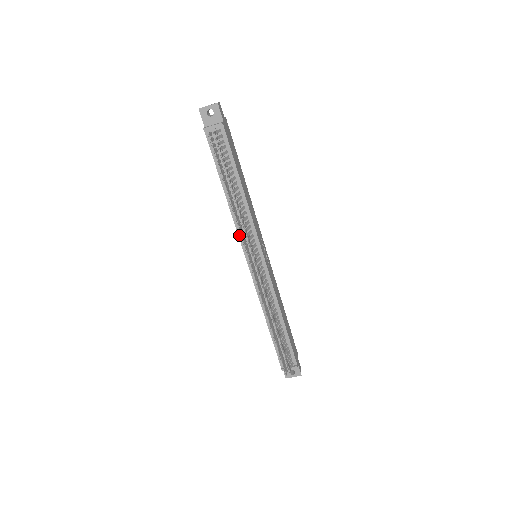
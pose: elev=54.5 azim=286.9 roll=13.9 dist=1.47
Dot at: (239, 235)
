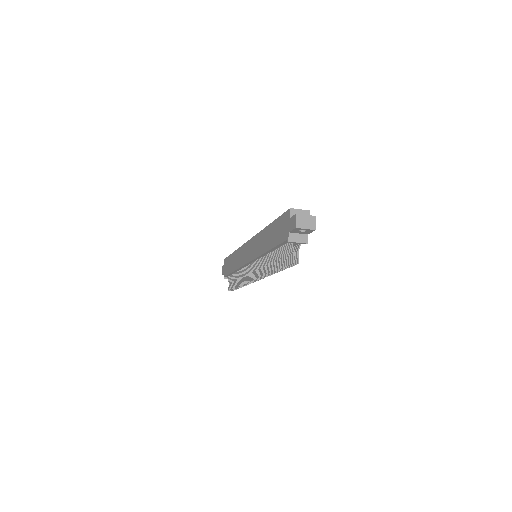
Dot at: (256, 259)
